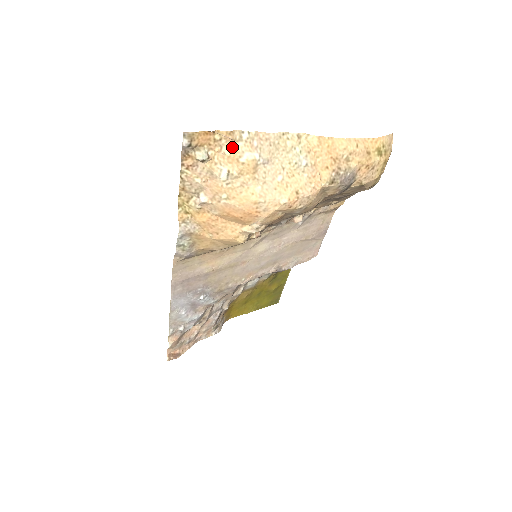
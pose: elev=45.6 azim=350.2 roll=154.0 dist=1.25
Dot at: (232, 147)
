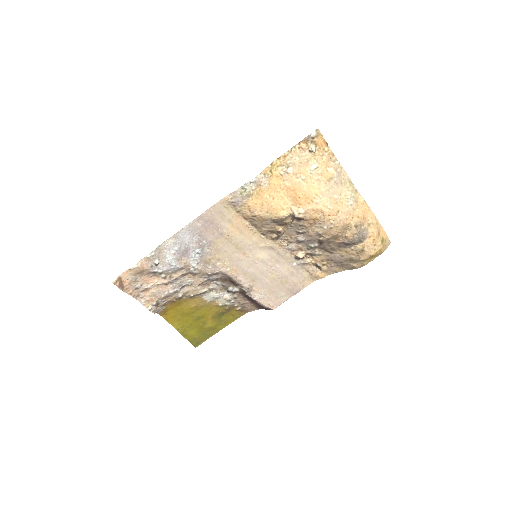
Dot at: (328, 160)
